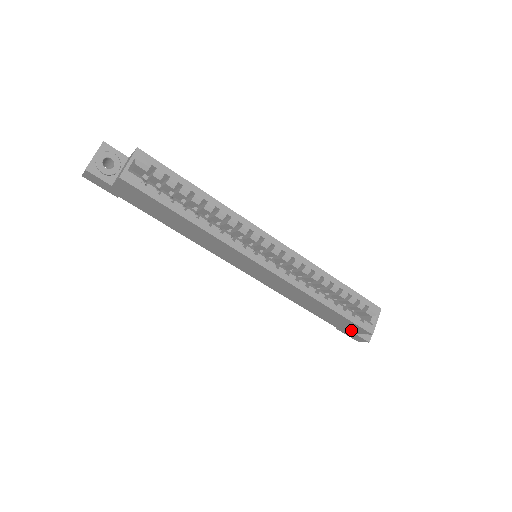
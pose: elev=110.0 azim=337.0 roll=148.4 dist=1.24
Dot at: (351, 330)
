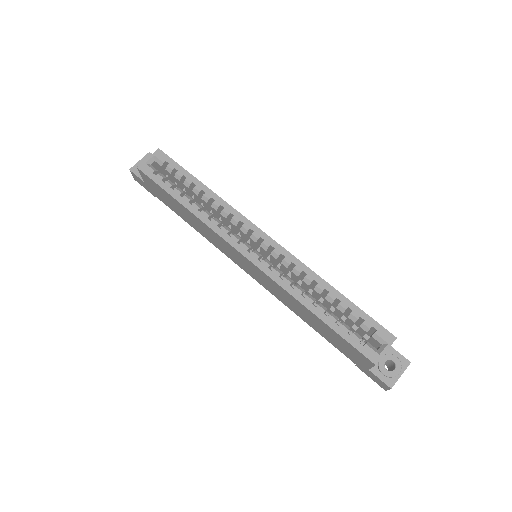
Dot at: (362, 363)
